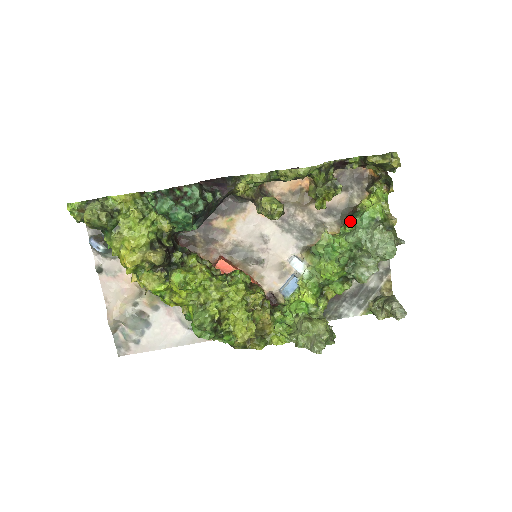
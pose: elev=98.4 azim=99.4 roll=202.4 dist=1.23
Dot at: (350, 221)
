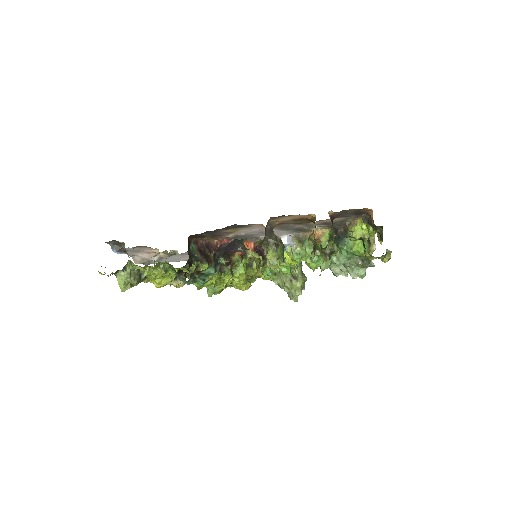
Dot at: (338, 247)
